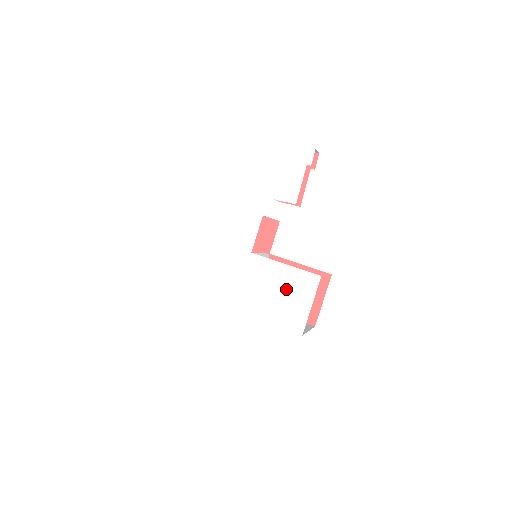
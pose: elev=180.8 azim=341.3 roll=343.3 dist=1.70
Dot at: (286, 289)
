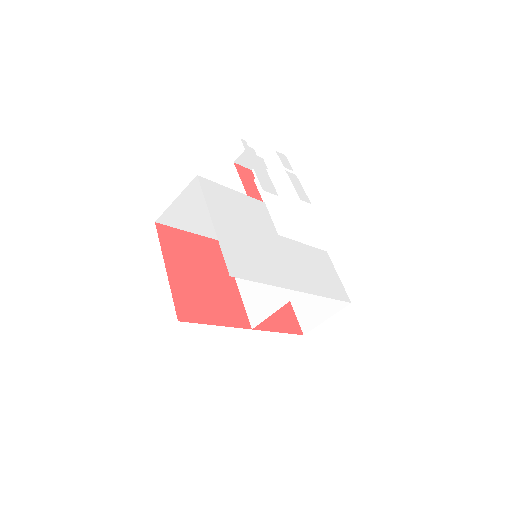
Dot at: (318, 265)
